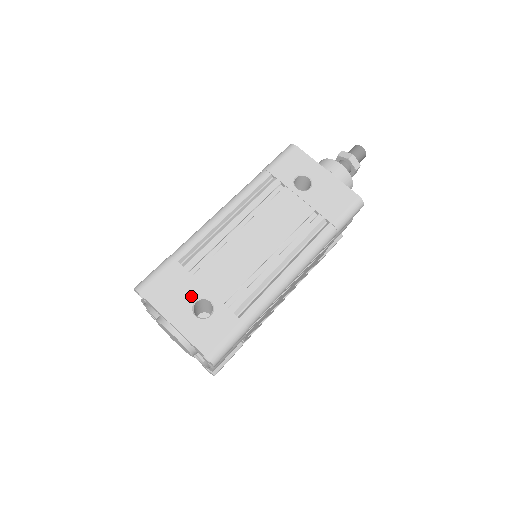
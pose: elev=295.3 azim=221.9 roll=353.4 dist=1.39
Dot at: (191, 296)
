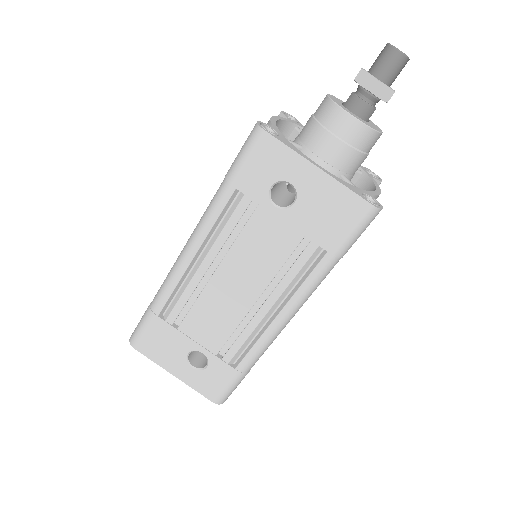
Dot at: (182, 350)
